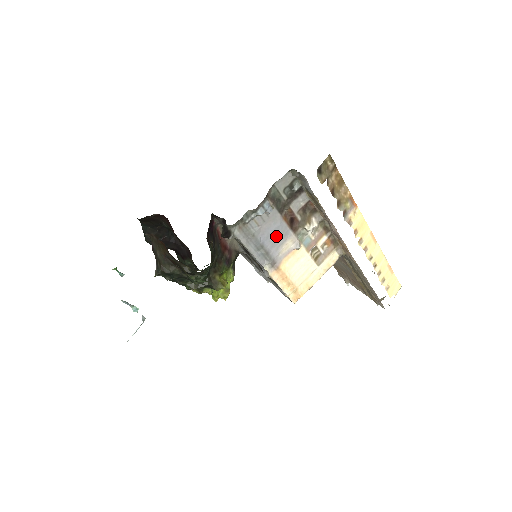
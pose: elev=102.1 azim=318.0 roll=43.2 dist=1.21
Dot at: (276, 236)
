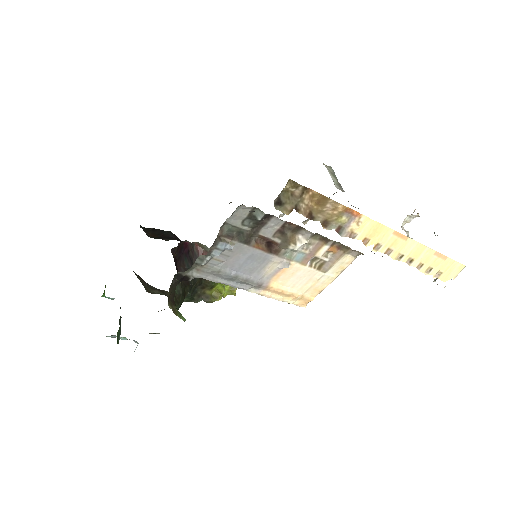
Dot at: (252, 263)
